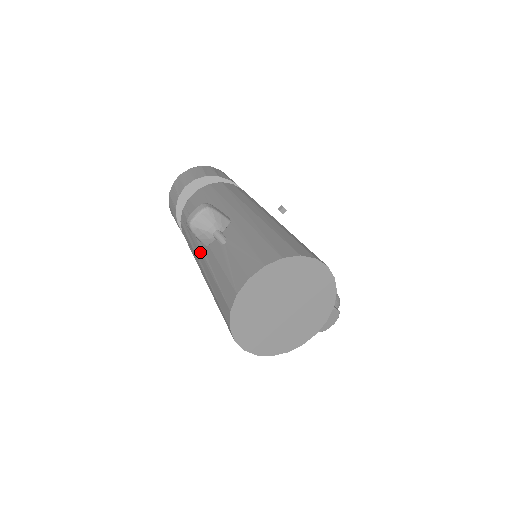
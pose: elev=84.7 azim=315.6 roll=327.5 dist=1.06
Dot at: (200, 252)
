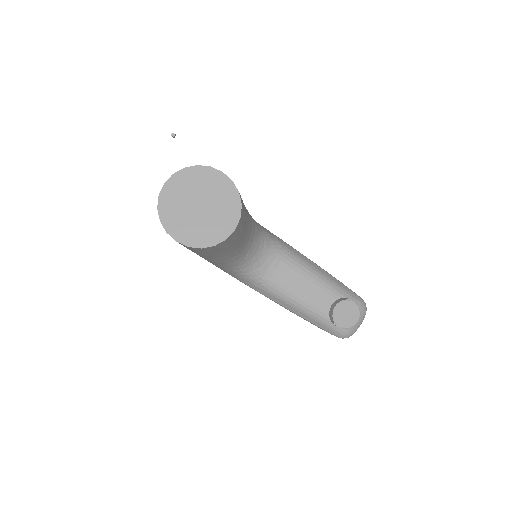
Dot at: occluded
